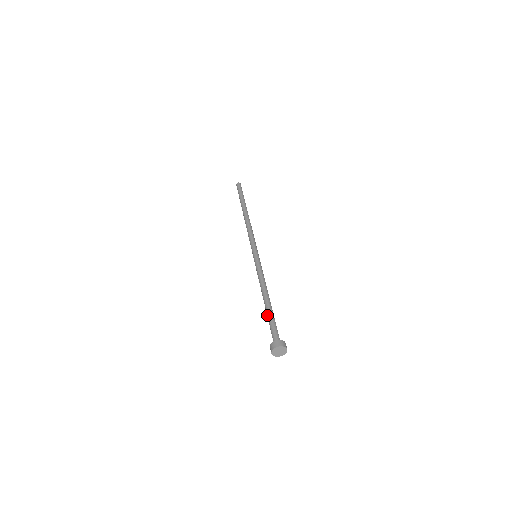
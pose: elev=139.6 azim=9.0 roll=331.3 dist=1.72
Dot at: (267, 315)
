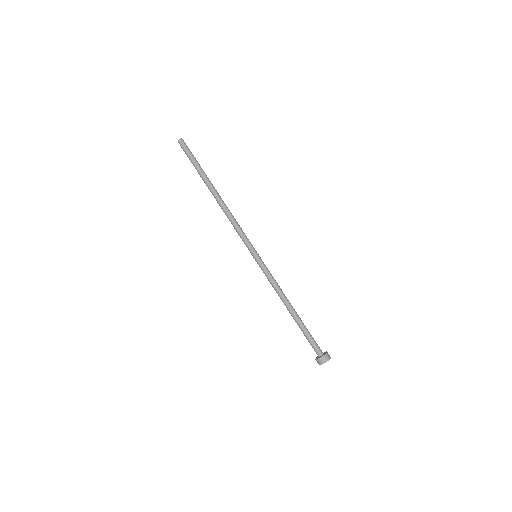
Dot at: occluded
